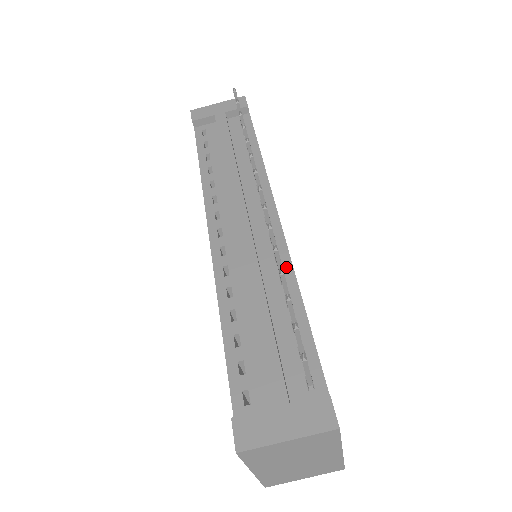
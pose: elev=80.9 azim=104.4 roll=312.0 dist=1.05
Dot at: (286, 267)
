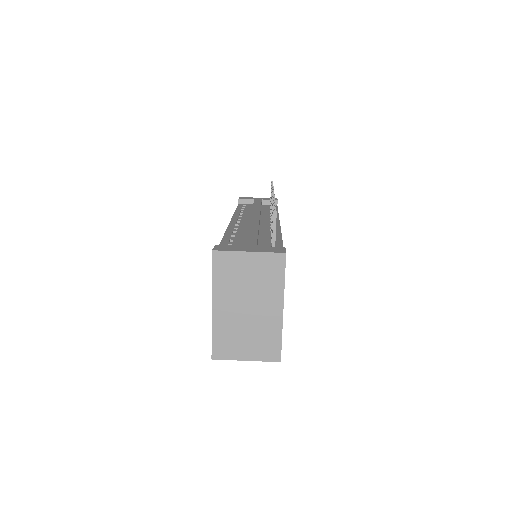
Dot at: (276, 232)
